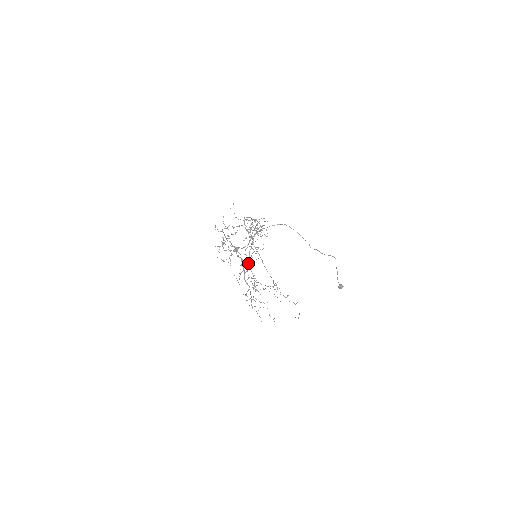
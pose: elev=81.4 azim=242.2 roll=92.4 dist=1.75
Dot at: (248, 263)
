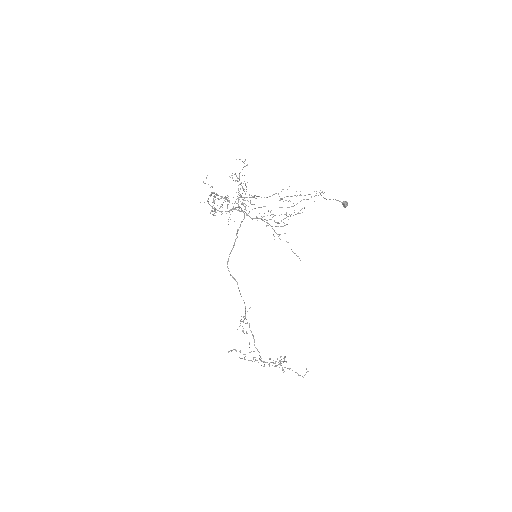
Dot at: (247, 200)
